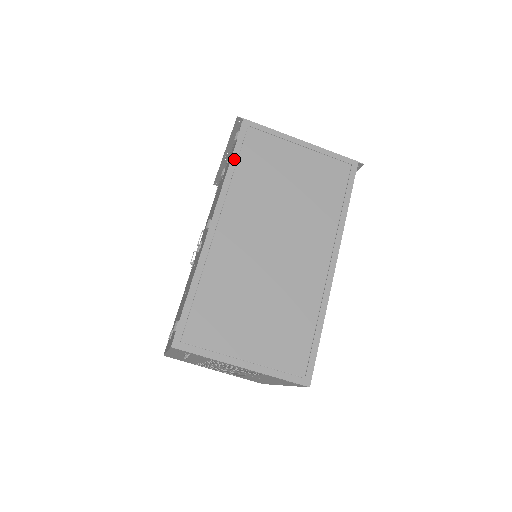
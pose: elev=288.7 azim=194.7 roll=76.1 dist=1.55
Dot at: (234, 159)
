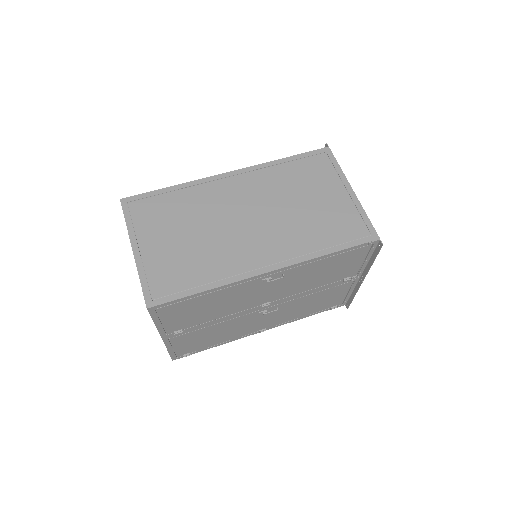
Dot at: (291, 158)
